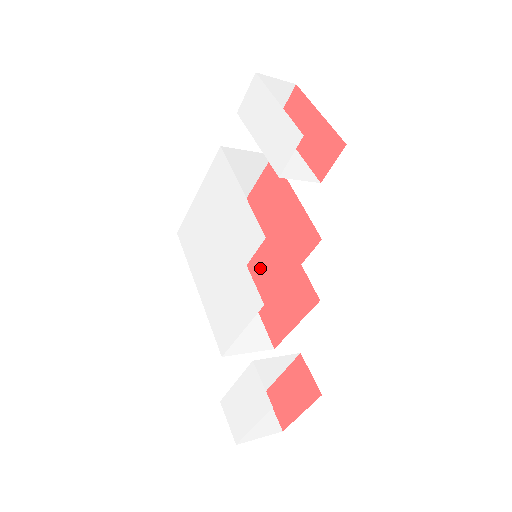
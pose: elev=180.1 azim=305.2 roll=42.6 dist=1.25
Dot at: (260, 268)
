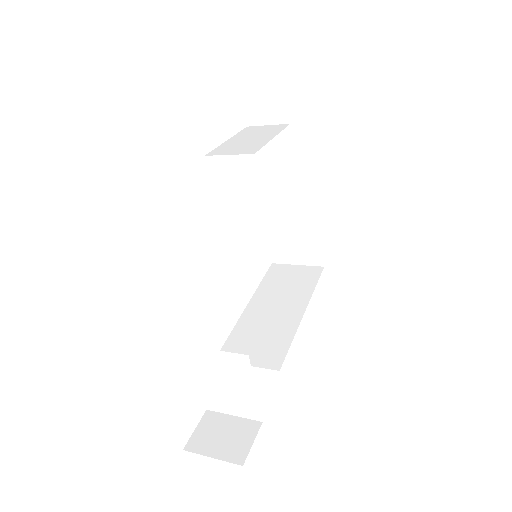
Dot at: occluded
